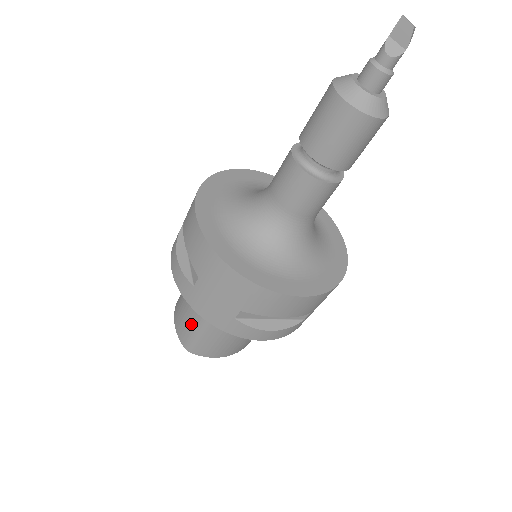
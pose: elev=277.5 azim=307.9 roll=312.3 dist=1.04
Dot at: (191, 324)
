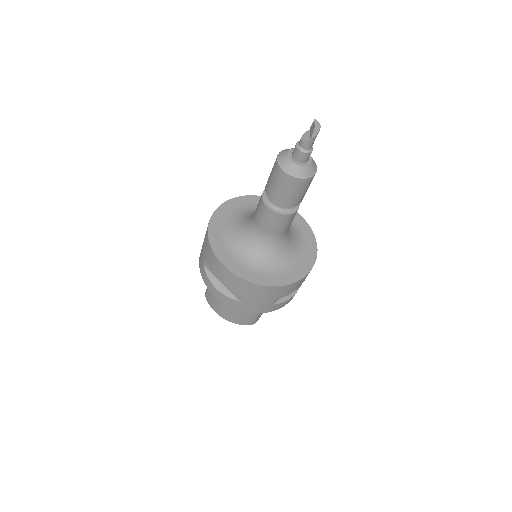
Dot at: occluded
